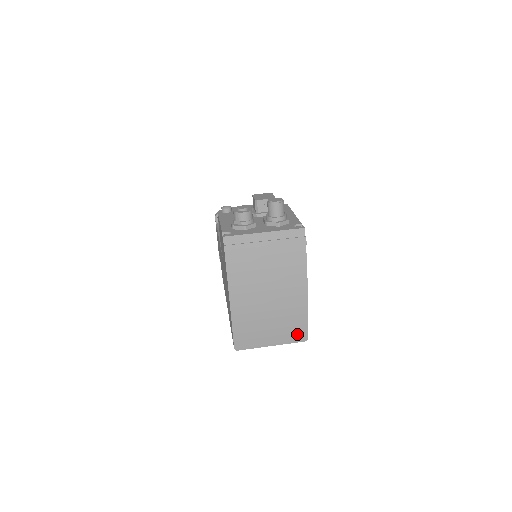
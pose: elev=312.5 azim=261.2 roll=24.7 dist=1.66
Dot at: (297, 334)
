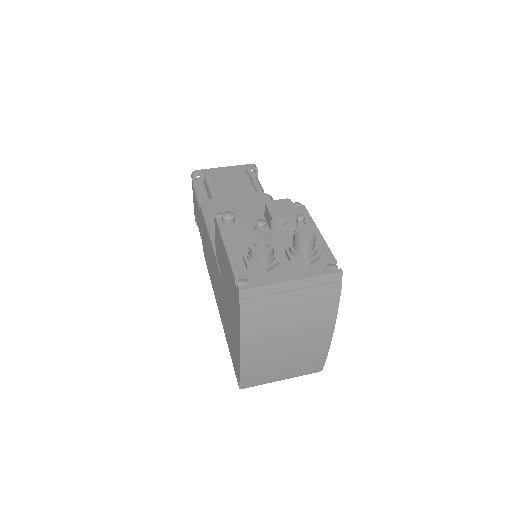
Dot at: (312, 368)
